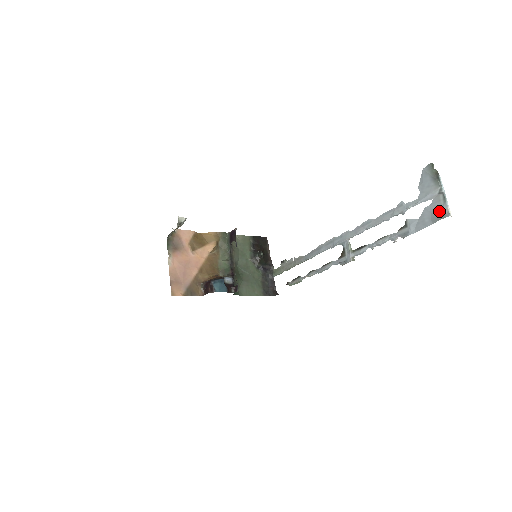
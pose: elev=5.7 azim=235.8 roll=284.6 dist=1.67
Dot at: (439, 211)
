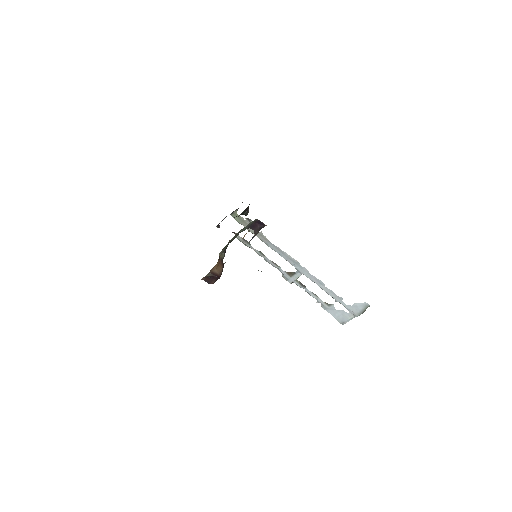
Dot at: (345, 320)
